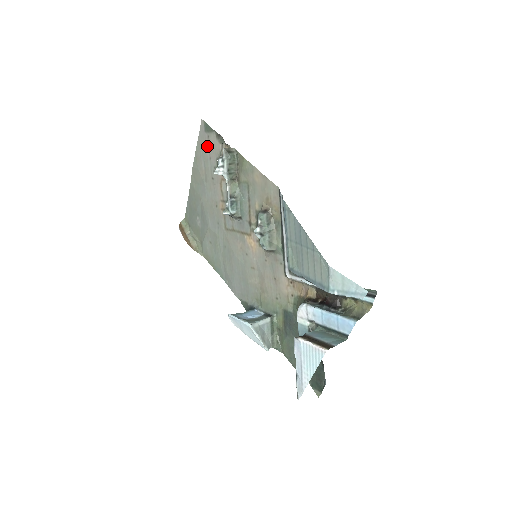
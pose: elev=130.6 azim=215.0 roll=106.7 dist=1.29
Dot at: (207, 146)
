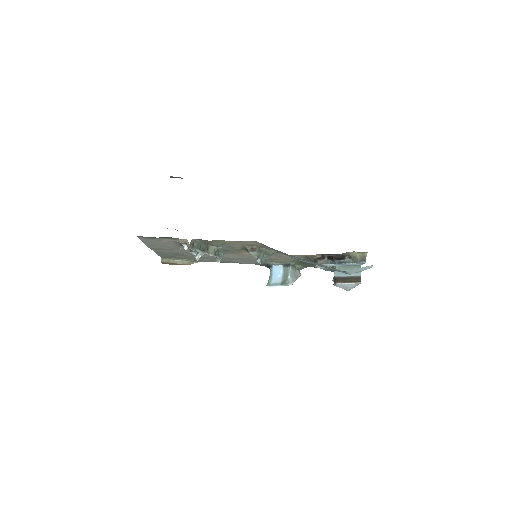
Dot at: (157, 242)
